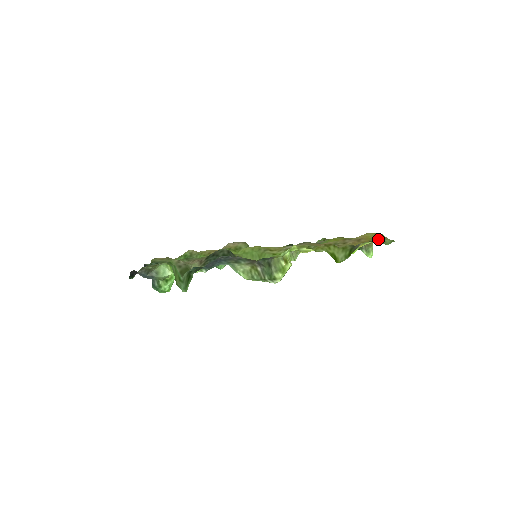
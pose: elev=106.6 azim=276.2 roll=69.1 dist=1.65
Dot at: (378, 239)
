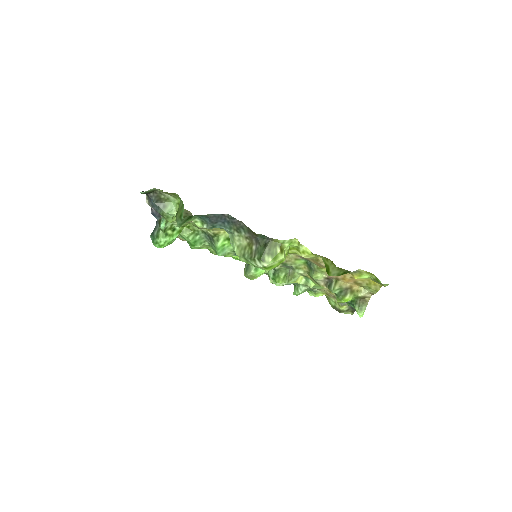
Dot at: (376, 282)
